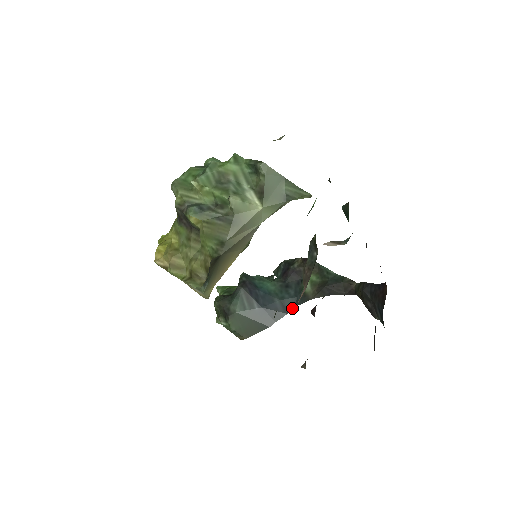
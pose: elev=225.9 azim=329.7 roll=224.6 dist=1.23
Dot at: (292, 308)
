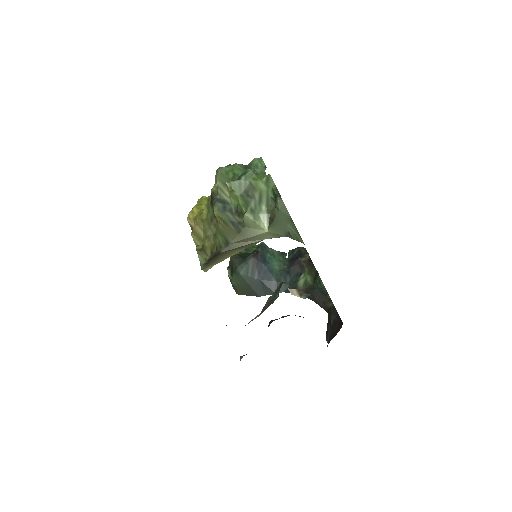
Dot at: occluded
